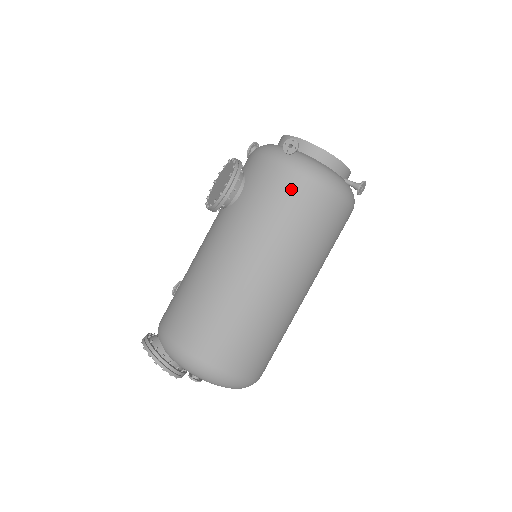
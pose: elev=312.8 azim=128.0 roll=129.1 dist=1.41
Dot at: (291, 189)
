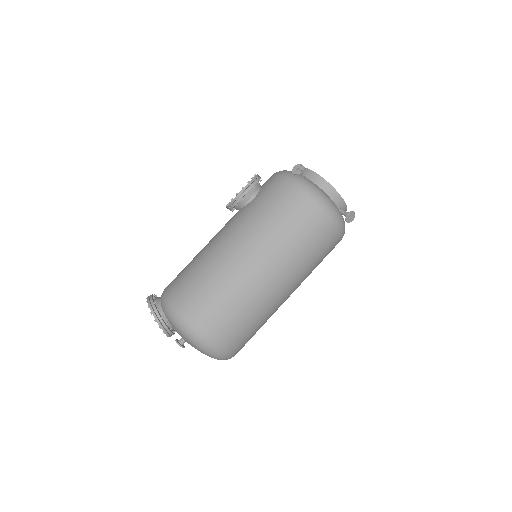
Dot at: (290, 199)
